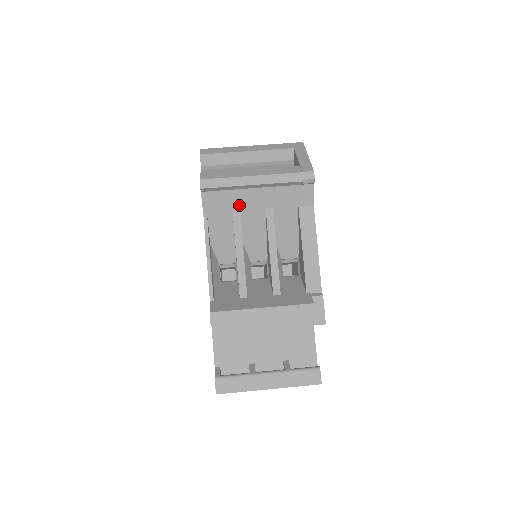
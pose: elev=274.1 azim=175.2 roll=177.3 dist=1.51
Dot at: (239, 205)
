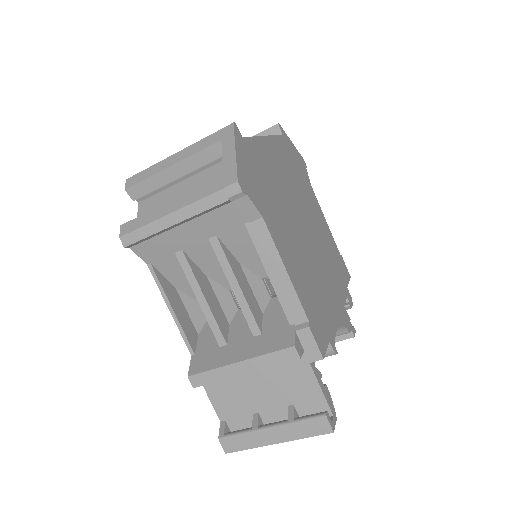
Dot at: (177, 245)
